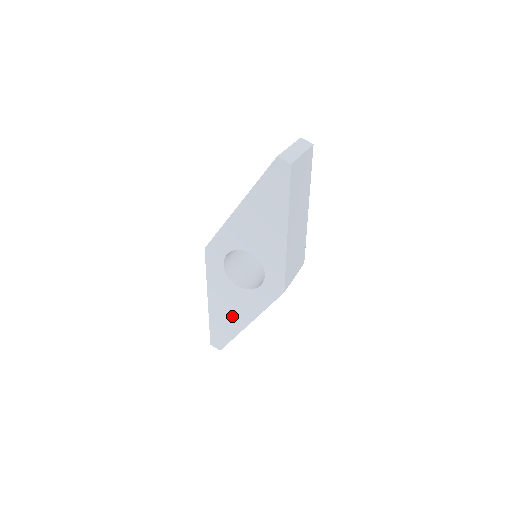
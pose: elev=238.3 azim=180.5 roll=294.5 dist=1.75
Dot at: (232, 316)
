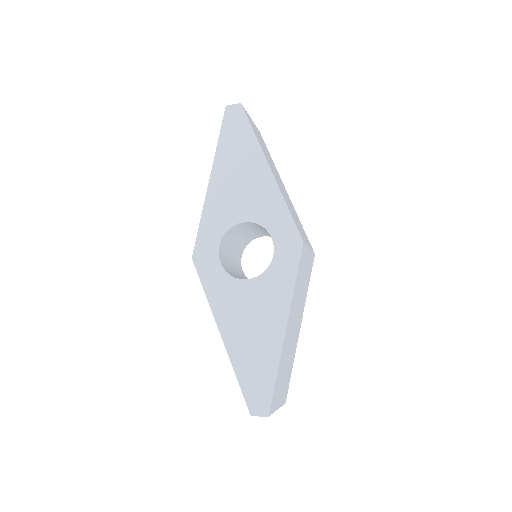
Dot at: (260, 334)
